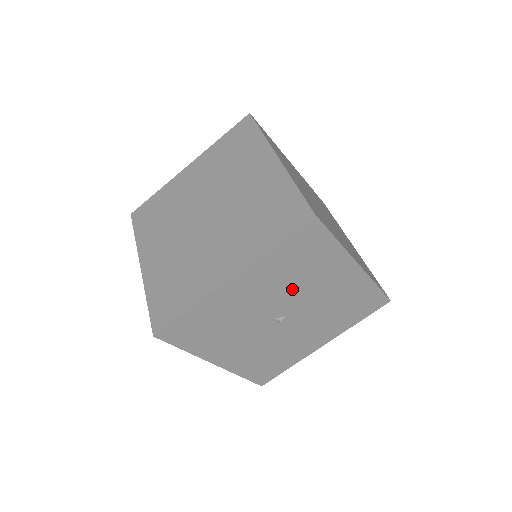
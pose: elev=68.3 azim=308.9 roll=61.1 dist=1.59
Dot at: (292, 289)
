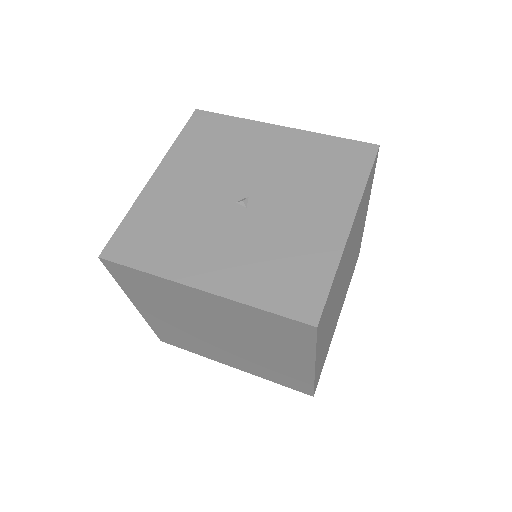
Dot at: (228, 167)
